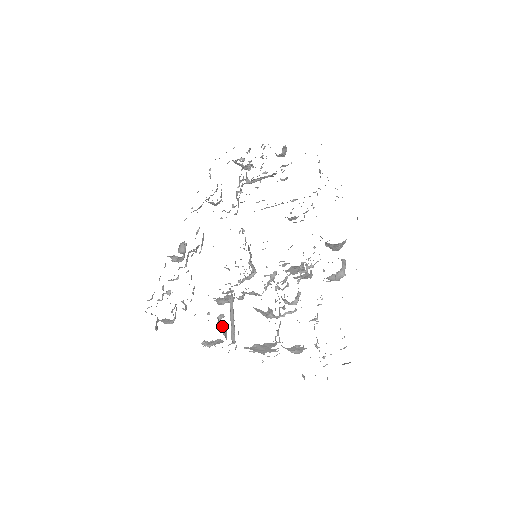
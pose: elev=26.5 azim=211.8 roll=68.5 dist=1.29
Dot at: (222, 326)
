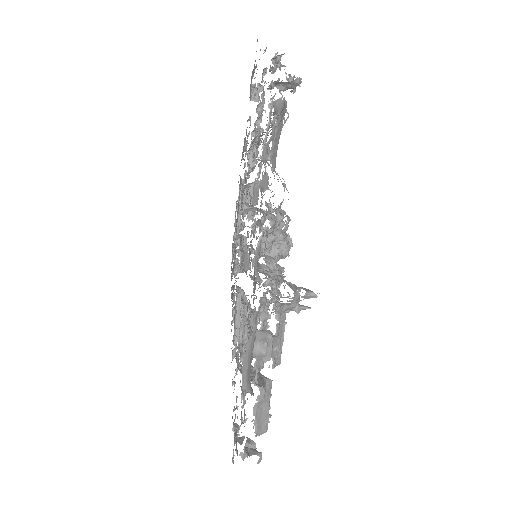
Dot at: occluded
